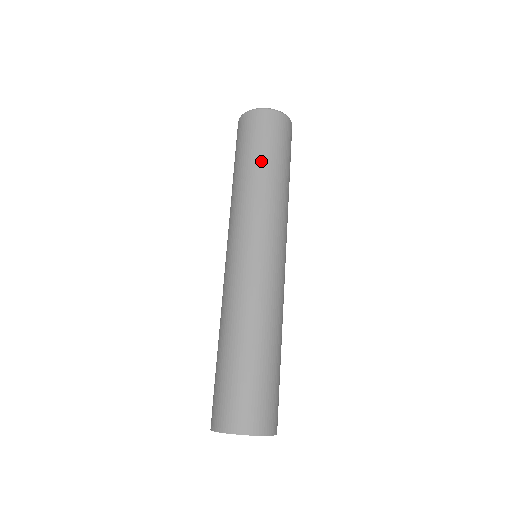
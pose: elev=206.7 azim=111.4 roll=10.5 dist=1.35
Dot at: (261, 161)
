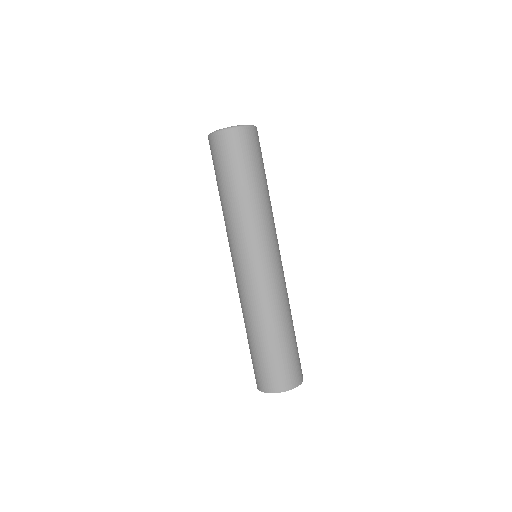
Dot at: (256, 179)
